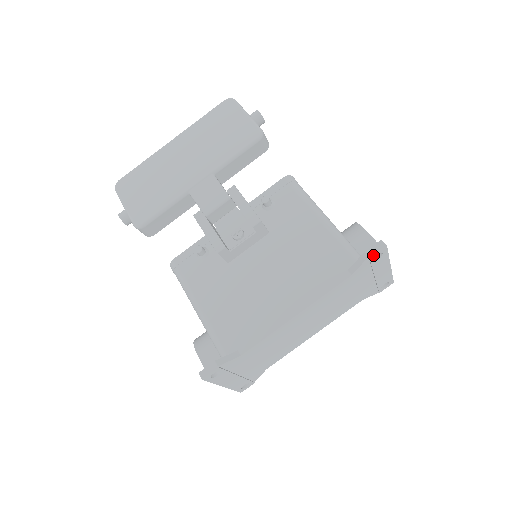
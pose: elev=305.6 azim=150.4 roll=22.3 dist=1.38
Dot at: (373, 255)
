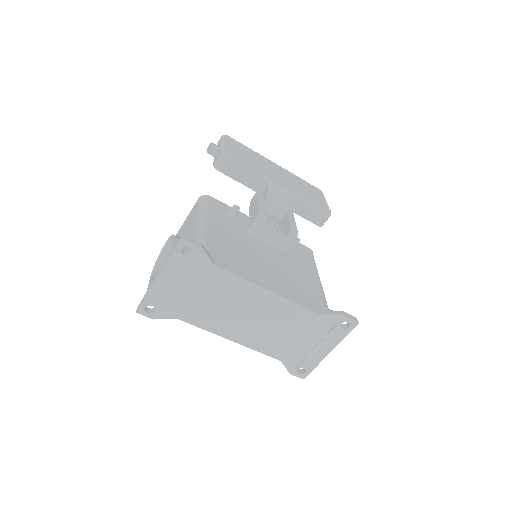
Dot at: (347, 318)
